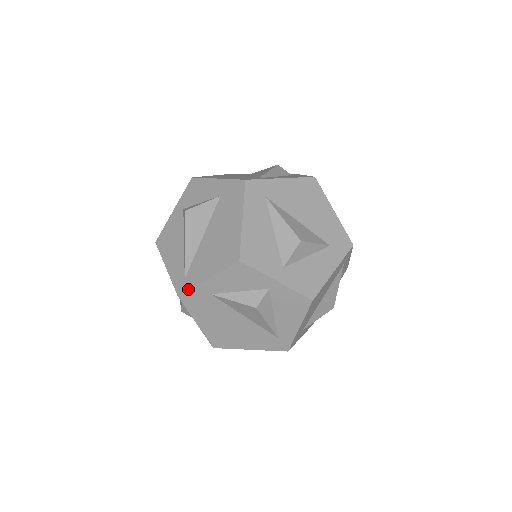
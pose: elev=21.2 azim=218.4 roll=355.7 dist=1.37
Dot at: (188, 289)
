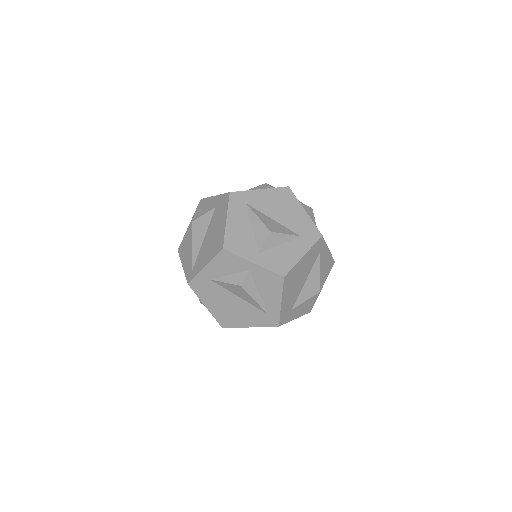
Dot at: (194, 277)
